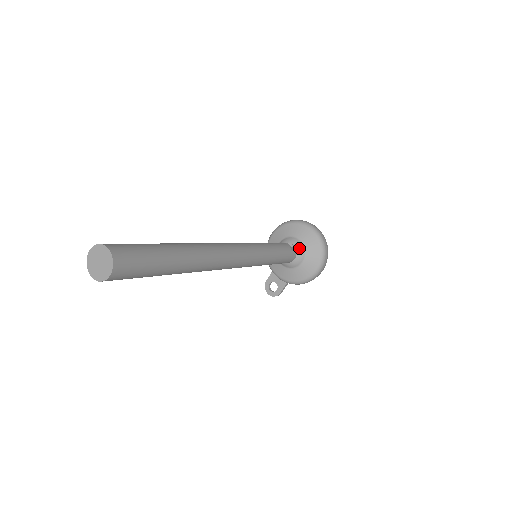
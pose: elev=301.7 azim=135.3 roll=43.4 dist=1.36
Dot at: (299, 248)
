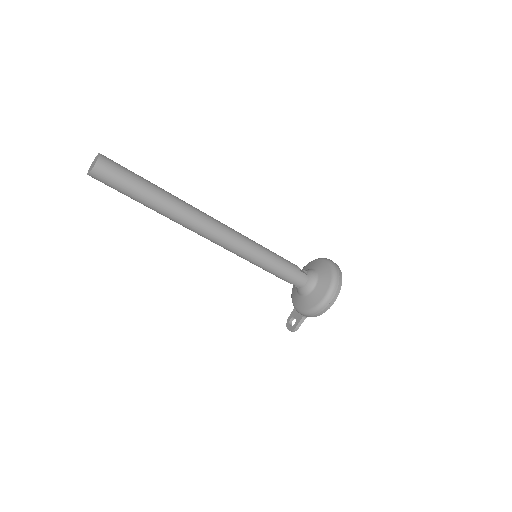
Dot at: (312, 275)
